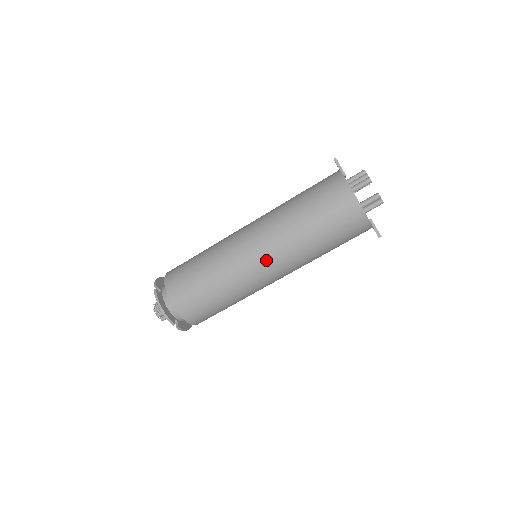
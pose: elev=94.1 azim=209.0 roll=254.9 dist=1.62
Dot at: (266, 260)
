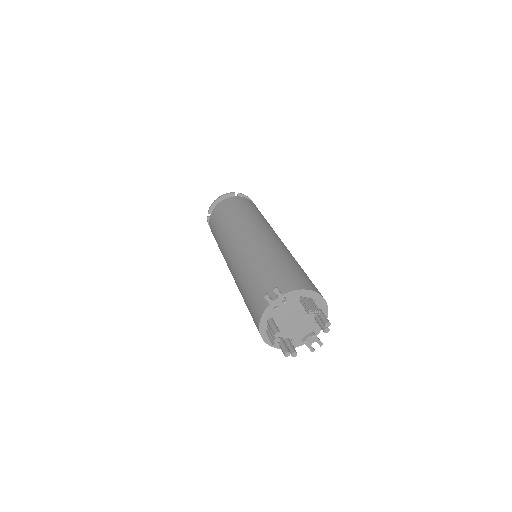
Dot at: occluded
